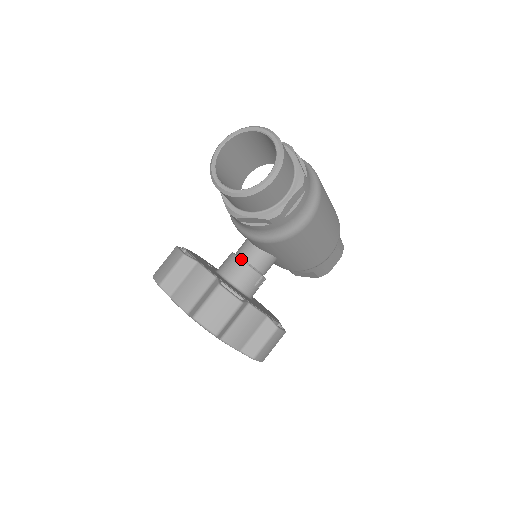
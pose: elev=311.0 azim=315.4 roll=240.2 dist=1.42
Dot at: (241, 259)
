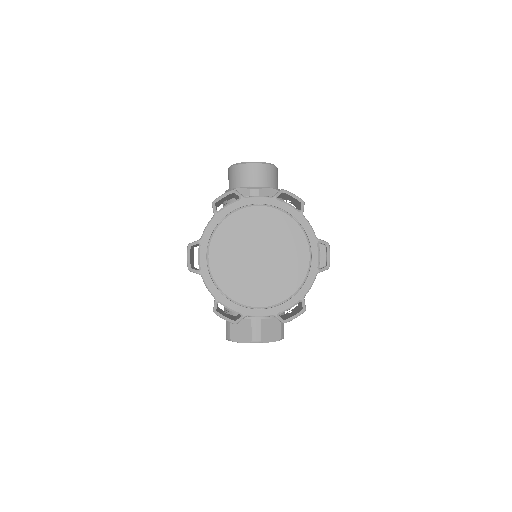
Dot at: occluded
